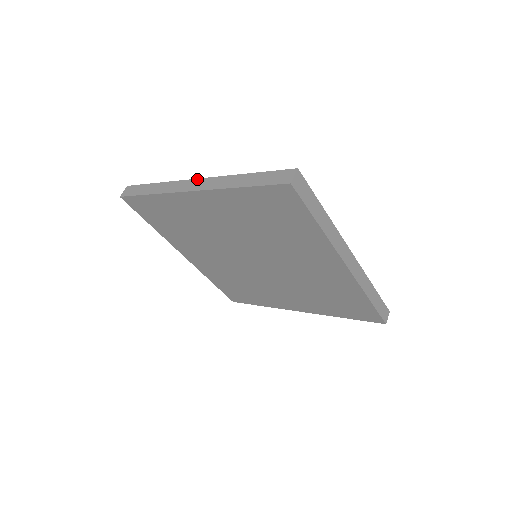
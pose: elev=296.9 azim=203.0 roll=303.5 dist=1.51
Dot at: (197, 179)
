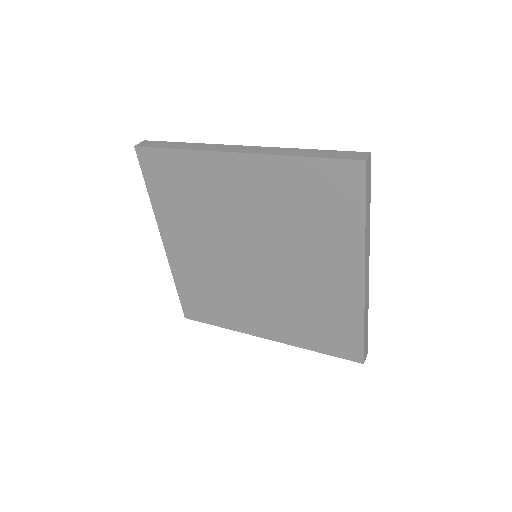
Dot at: occluded
